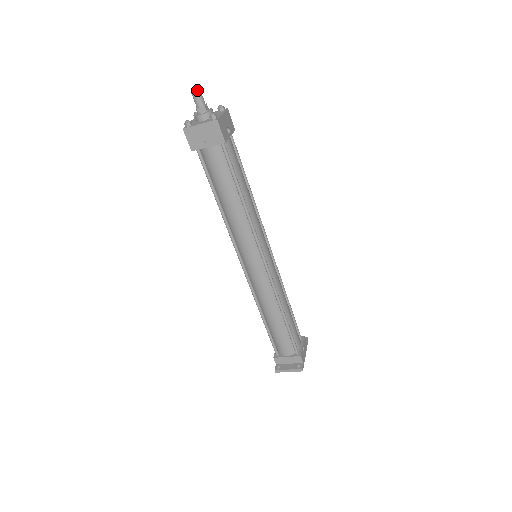
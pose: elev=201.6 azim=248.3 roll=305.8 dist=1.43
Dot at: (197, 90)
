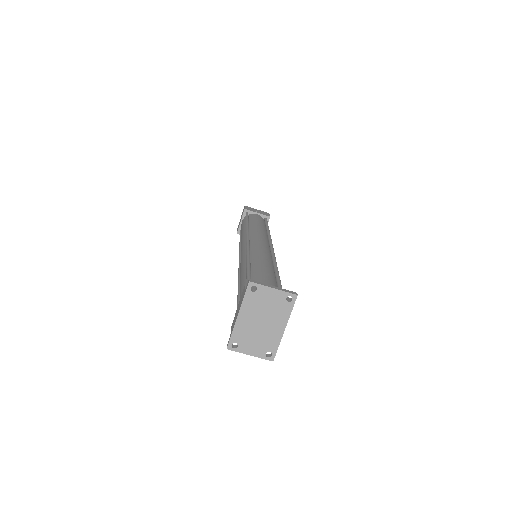
Dot at: occluded
